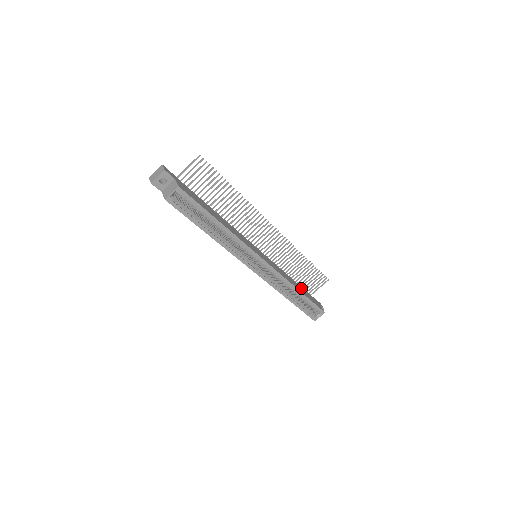
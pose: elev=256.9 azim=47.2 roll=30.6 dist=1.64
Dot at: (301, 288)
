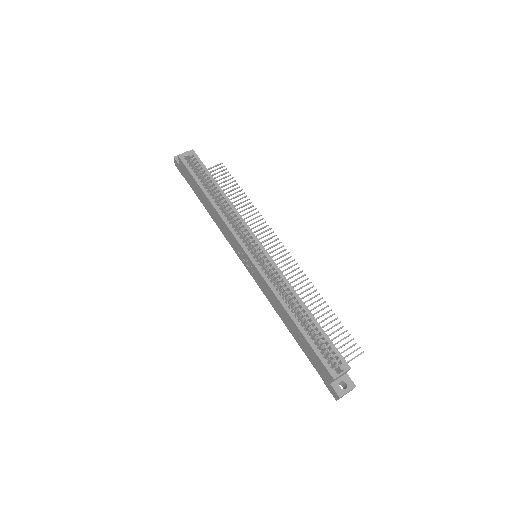
Dot at: occluded
